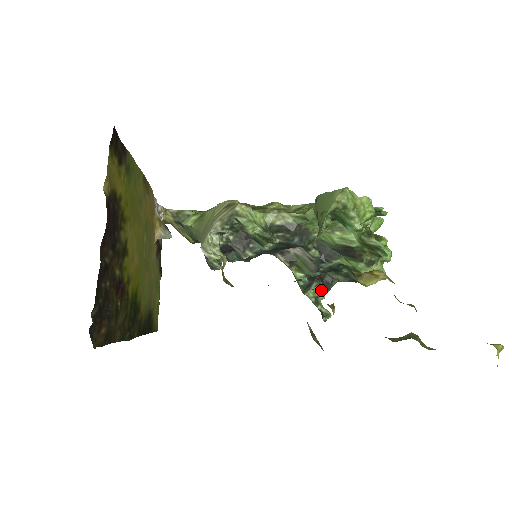
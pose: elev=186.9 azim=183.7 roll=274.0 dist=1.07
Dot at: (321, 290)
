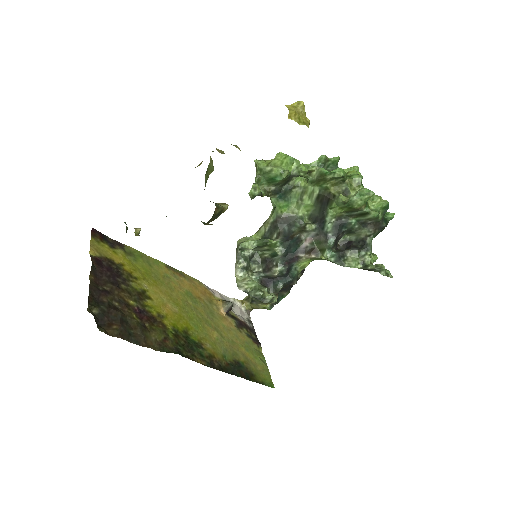
Dot at: (360, 254)
